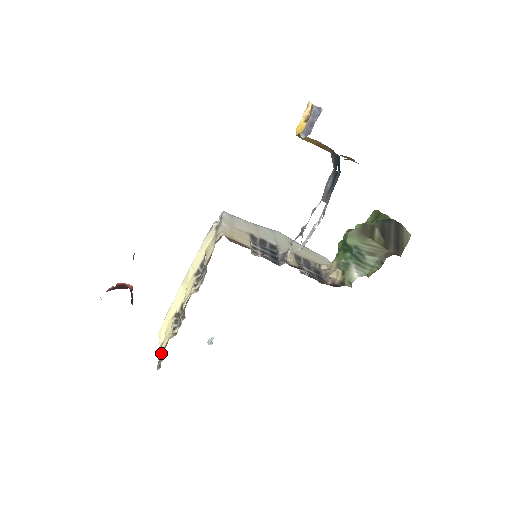
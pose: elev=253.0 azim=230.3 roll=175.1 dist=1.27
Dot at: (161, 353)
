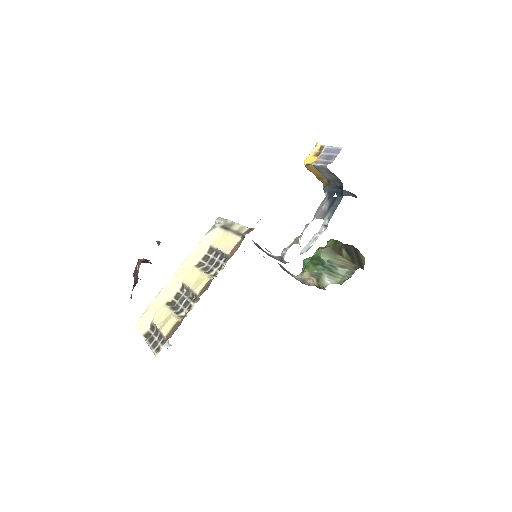
Dot at: (169, 333)
